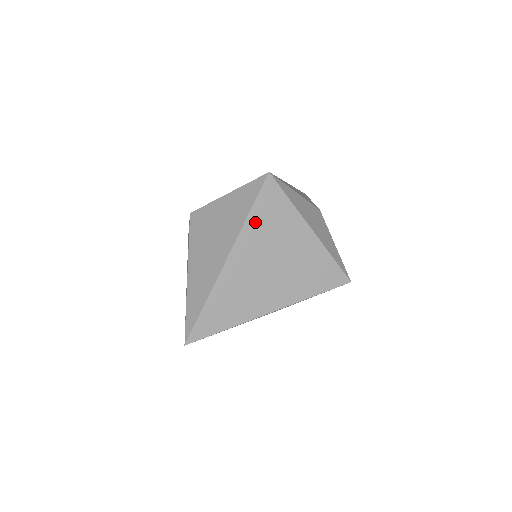
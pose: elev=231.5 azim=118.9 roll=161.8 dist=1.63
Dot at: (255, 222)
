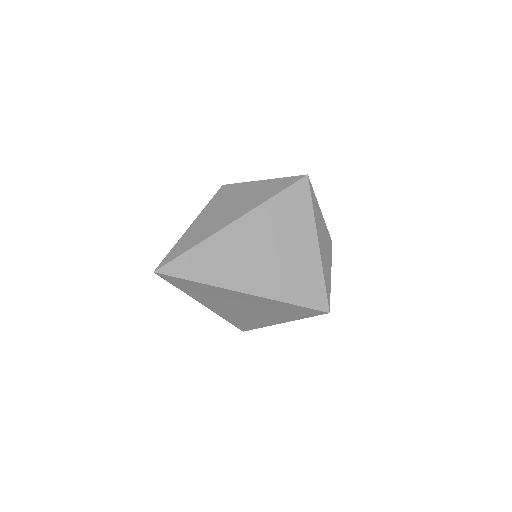
Dot at: (274, 206)
